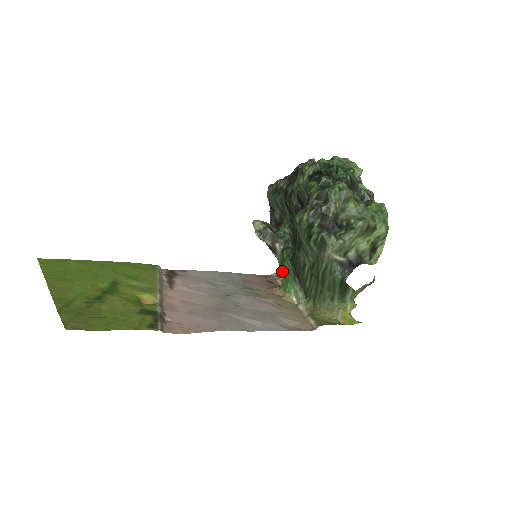
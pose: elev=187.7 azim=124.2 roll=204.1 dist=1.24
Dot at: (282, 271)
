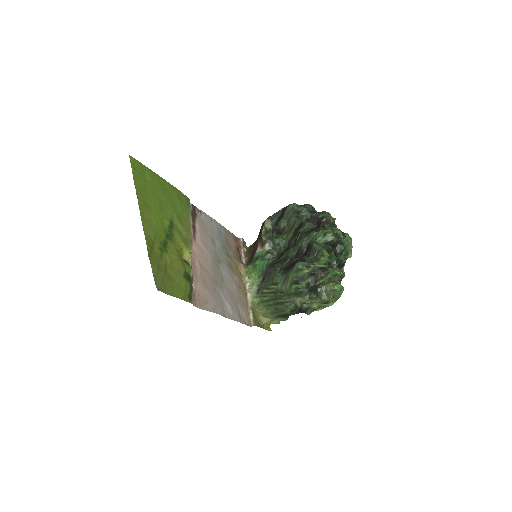
Dot at: (255, 261)
